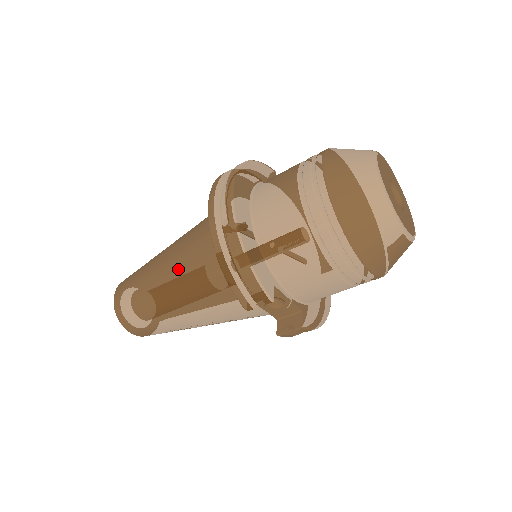
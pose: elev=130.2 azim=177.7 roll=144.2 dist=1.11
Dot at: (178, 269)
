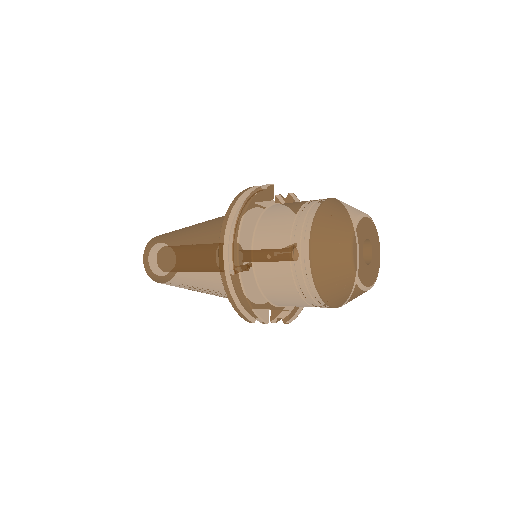
Dot at: (196, 271)
